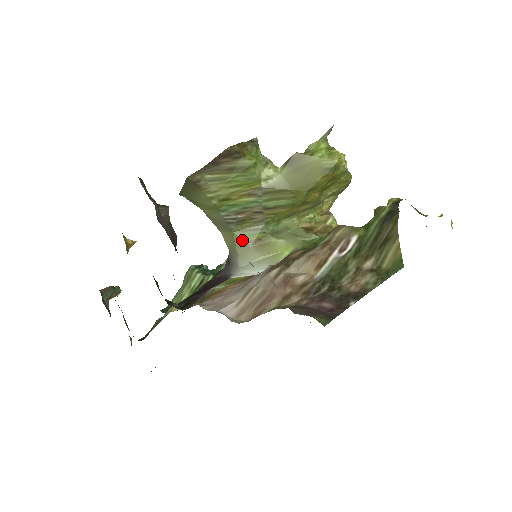
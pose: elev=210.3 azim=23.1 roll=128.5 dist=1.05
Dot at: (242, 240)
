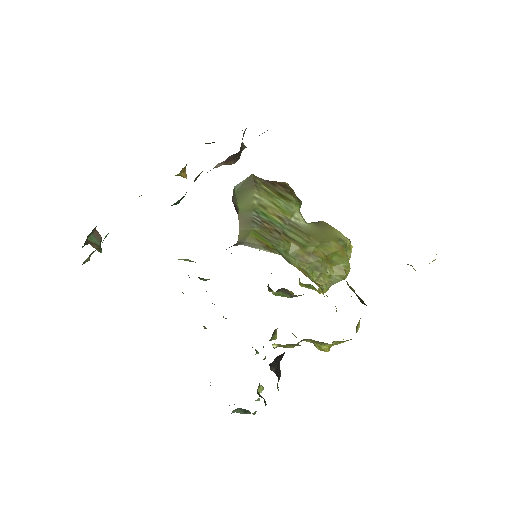
Dot at: (255, 237)
